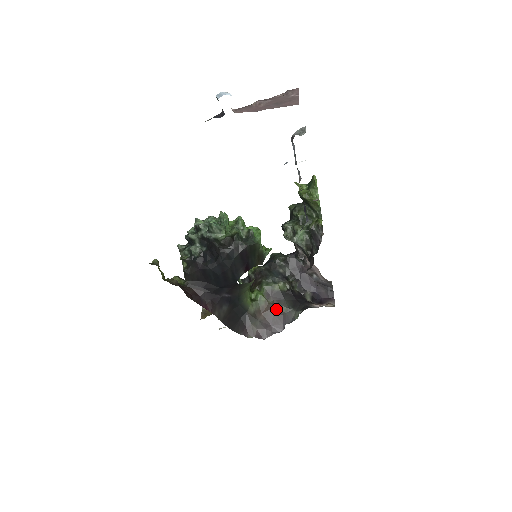
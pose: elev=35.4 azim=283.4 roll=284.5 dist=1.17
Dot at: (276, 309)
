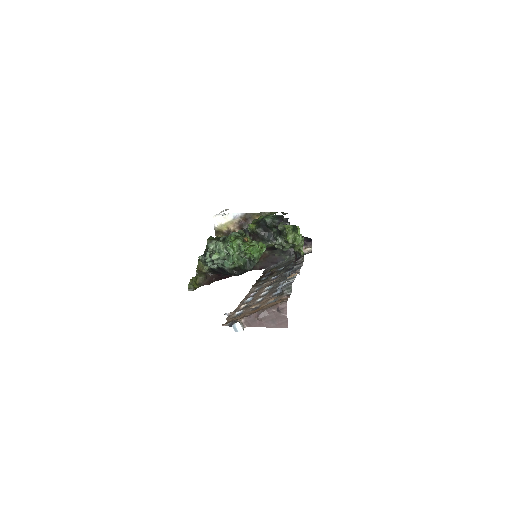
Dot at: (271, 255)
